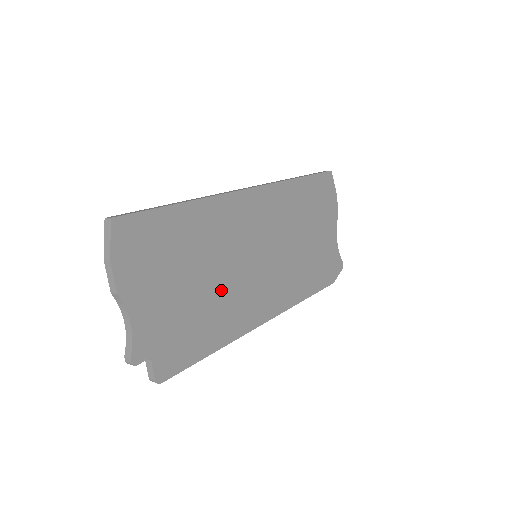
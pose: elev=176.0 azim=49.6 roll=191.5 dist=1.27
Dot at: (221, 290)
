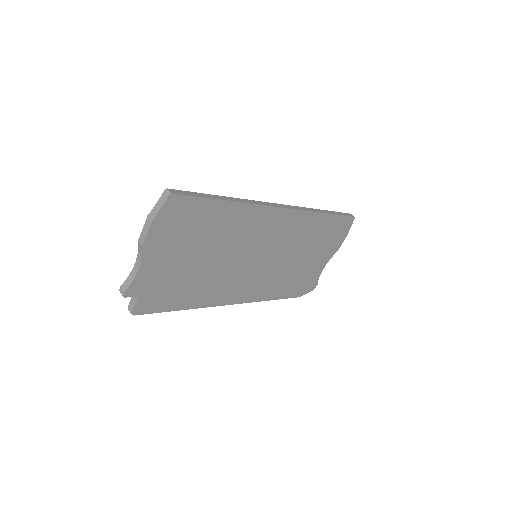
Dot at: (215, 271)
